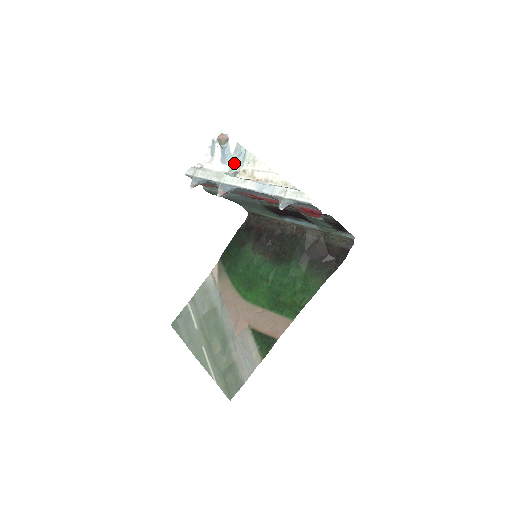
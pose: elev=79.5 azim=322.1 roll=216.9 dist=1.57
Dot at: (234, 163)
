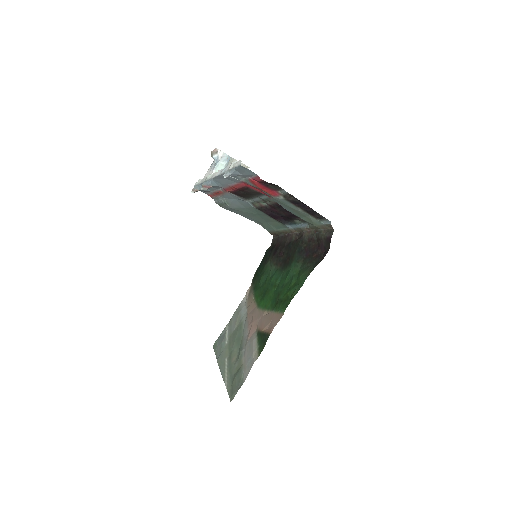
Dot at: (221, 168)
